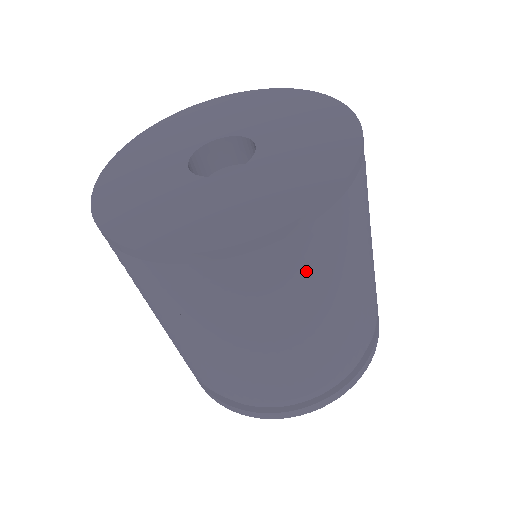
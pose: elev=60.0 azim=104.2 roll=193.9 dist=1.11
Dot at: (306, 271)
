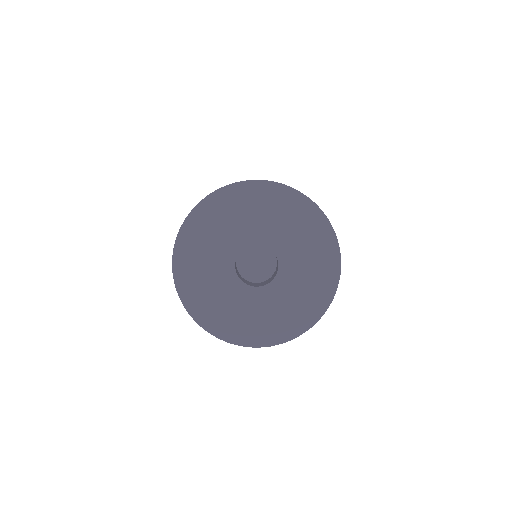
Dot at: occluded
